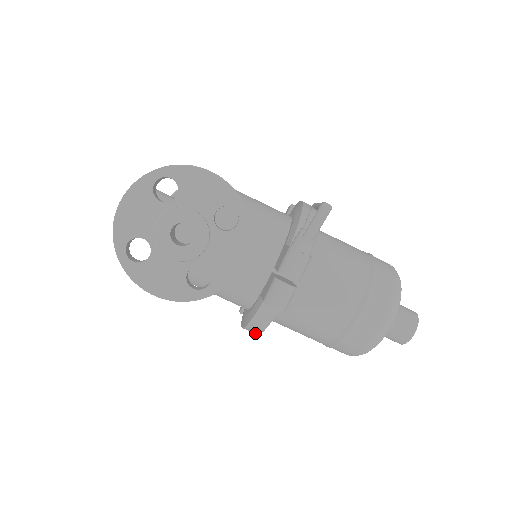
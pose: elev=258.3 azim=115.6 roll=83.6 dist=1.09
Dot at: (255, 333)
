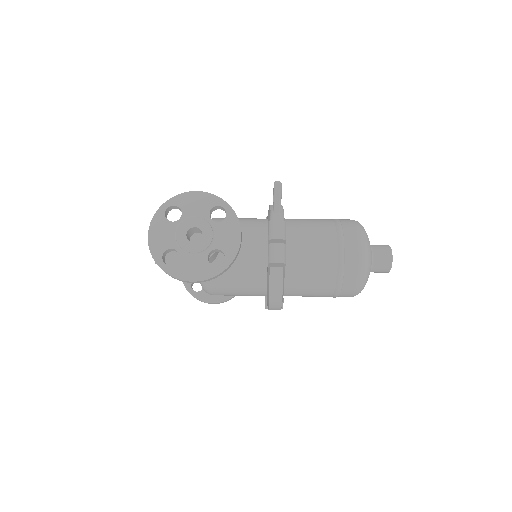
Dot at: (279, 305)
